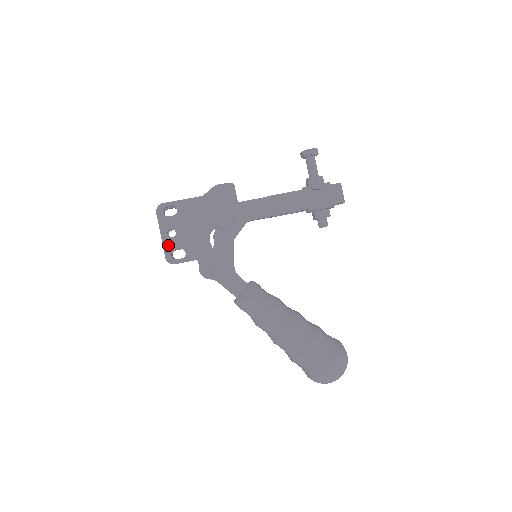
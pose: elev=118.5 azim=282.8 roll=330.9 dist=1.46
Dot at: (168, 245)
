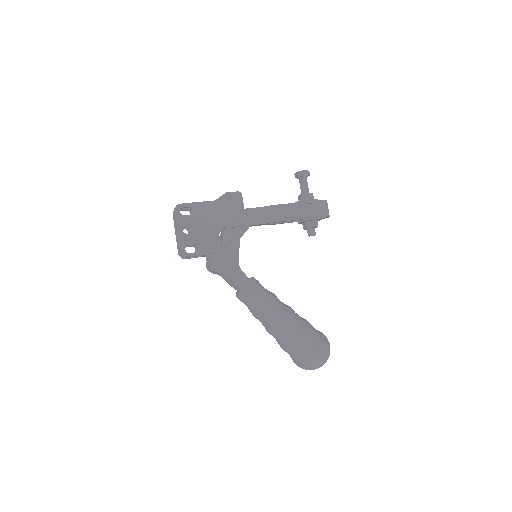
Dot at: (183, 240)
